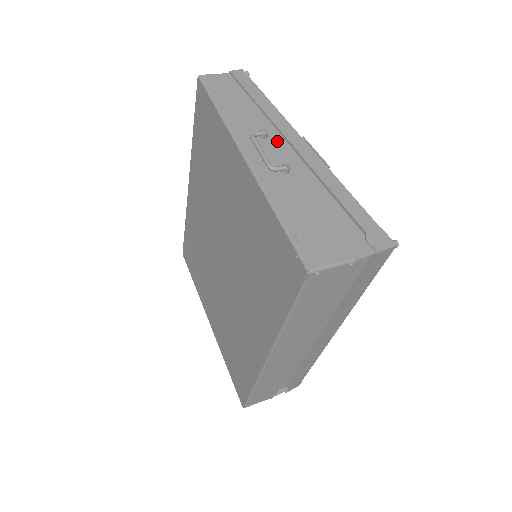
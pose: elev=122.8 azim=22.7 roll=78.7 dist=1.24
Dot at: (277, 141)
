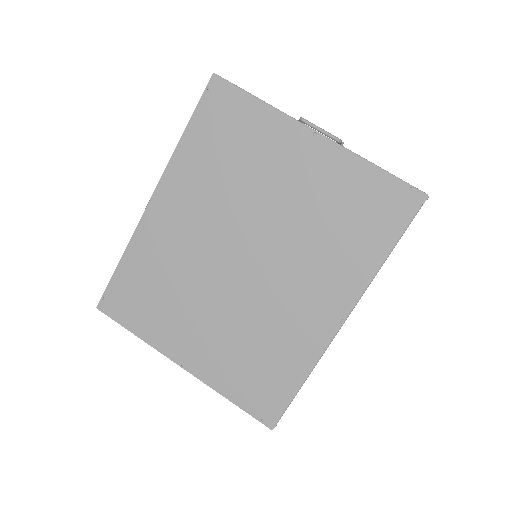
Dot at: occluded
